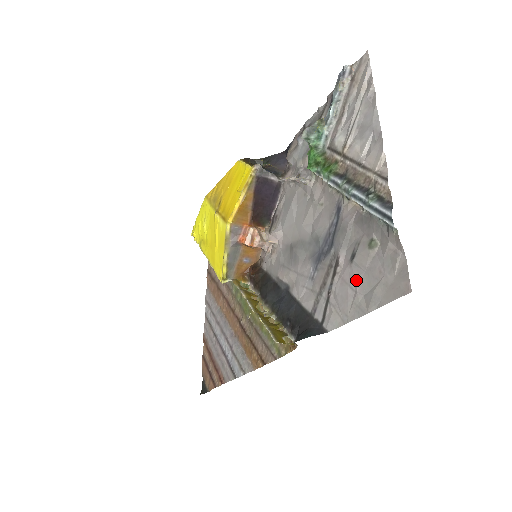
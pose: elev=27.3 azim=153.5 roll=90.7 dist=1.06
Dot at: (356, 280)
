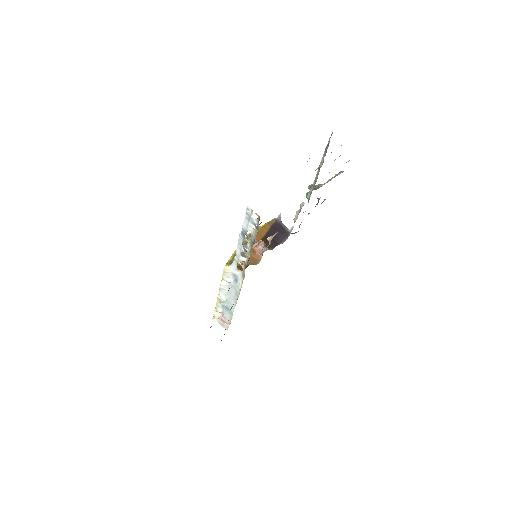
Dot at: occluded
